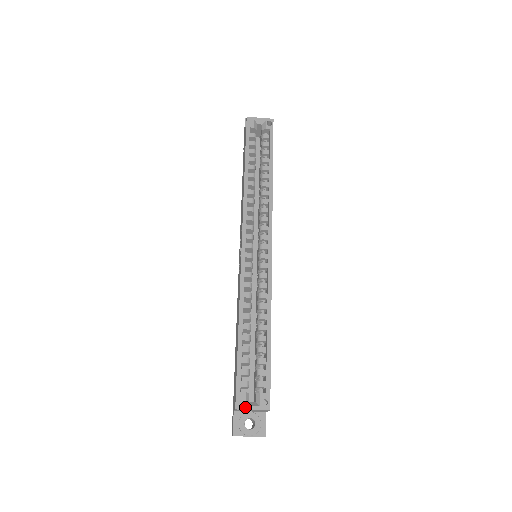
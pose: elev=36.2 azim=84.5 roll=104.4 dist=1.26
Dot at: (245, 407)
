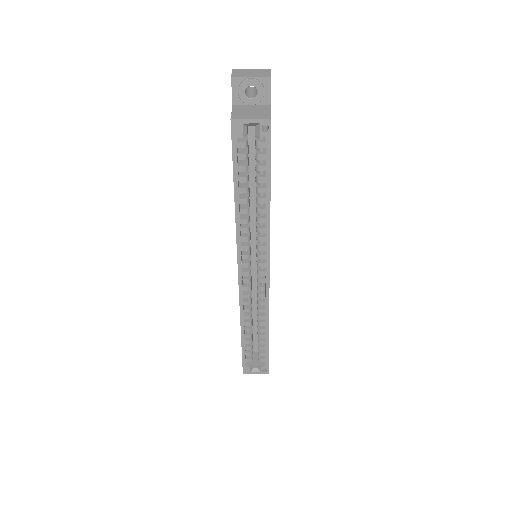
Dot at: (250, 373)
